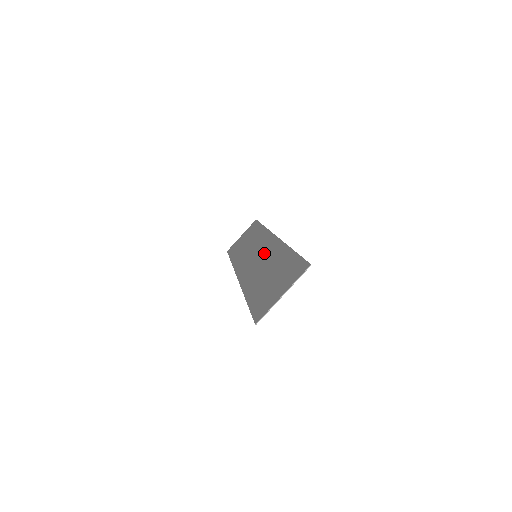
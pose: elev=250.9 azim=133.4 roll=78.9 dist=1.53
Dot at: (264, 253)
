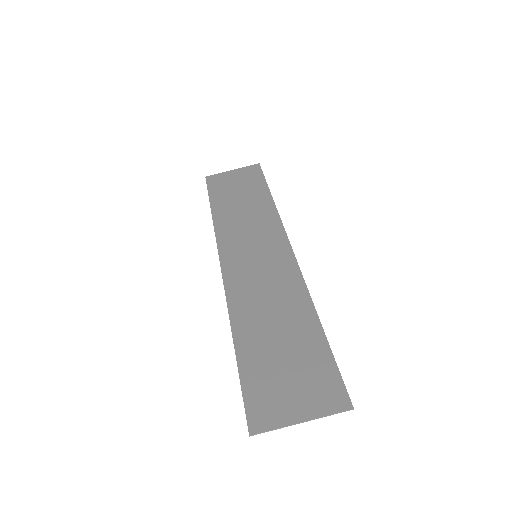
Dot at: (271, 269)
